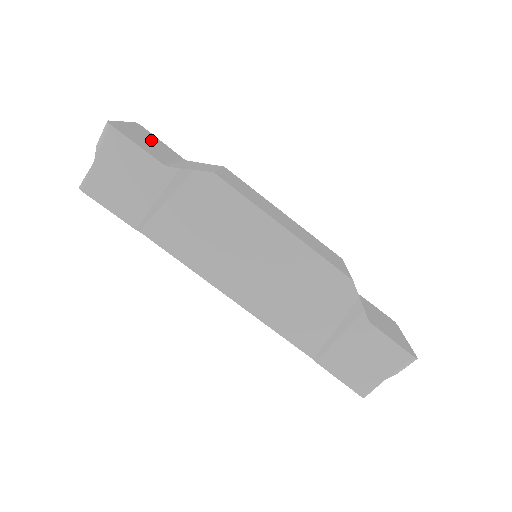
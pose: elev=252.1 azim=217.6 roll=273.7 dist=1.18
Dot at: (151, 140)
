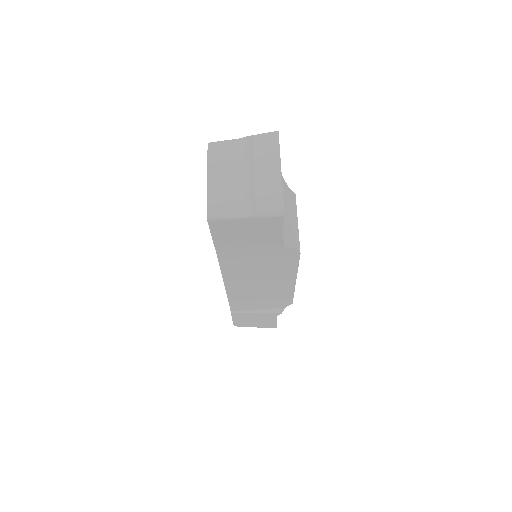
Dot at: occluded
